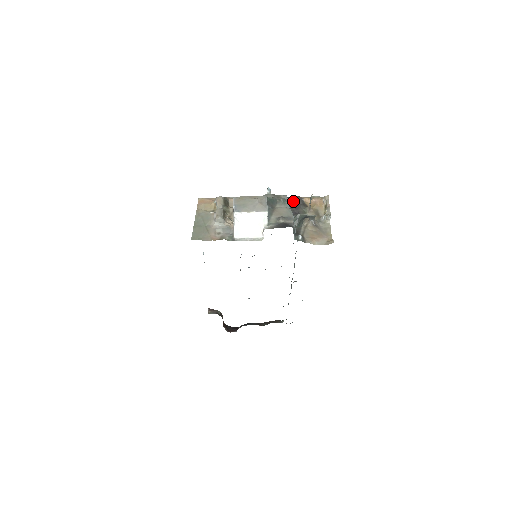
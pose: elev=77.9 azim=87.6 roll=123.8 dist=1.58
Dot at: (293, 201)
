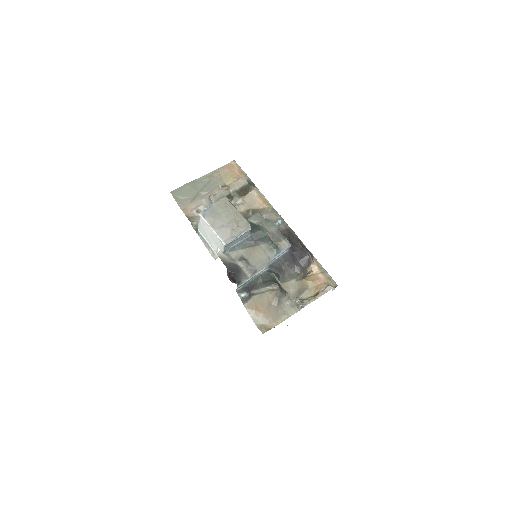
Dot at: (298, 255)
